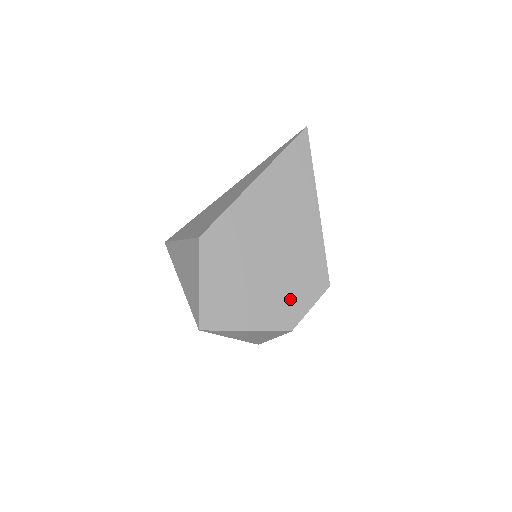
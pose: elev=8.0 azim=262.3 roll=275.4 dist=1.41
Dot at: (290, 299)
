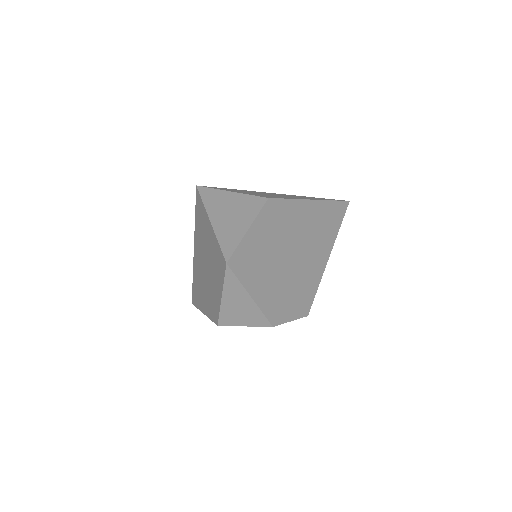
Dot at: (285, 301)
